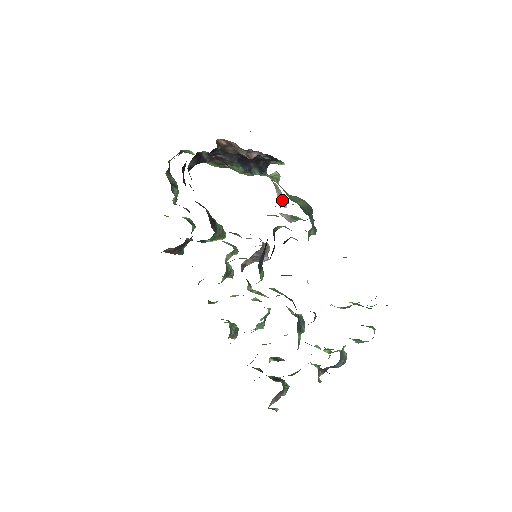
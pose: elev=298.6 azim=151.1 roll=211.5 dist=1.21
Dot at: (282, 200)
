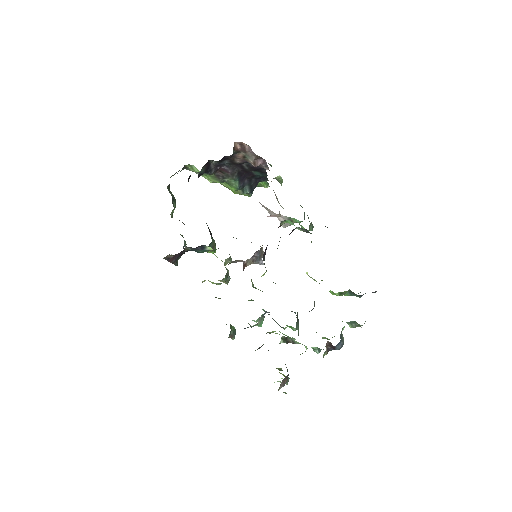
Dot at: (280, 205)
